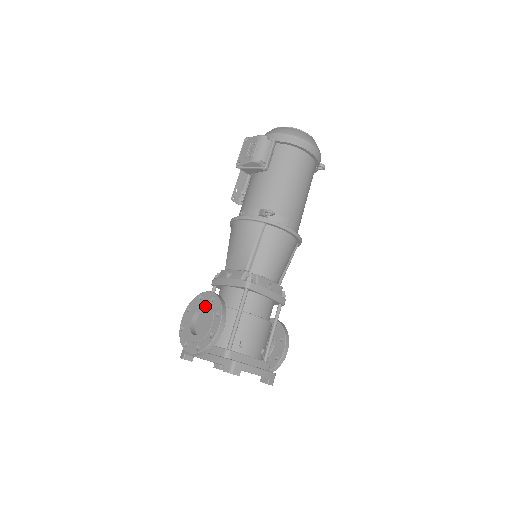
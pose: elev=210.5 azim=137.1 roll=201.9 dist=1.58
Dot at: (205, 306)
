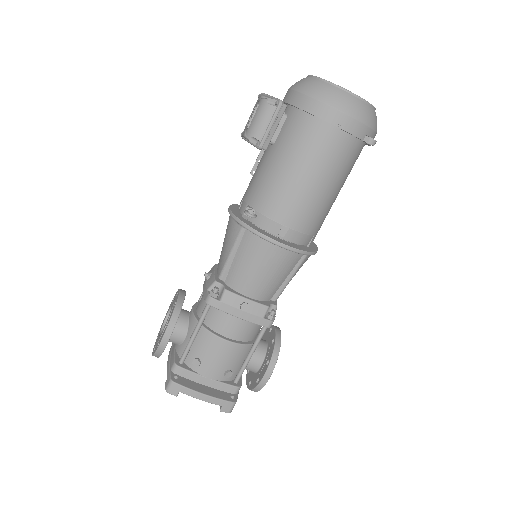
Dot at: (171, 307)
